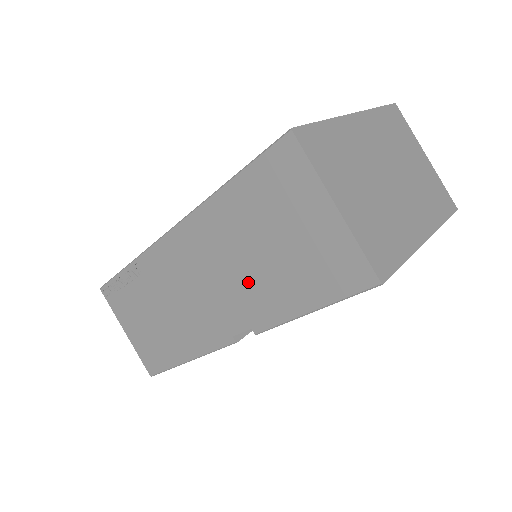
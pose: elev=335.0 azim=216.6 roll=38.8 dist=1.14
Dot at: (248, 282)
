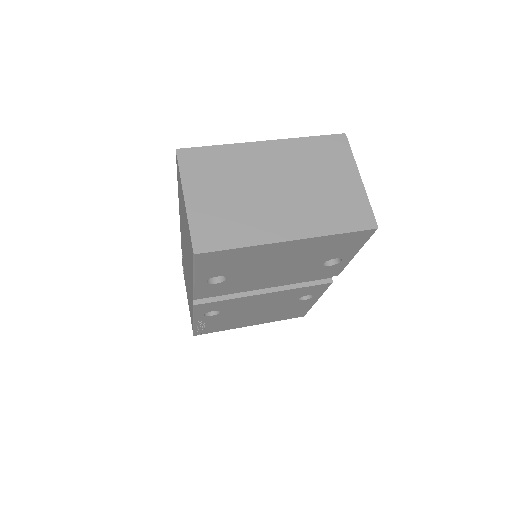
Dot at: occluded
